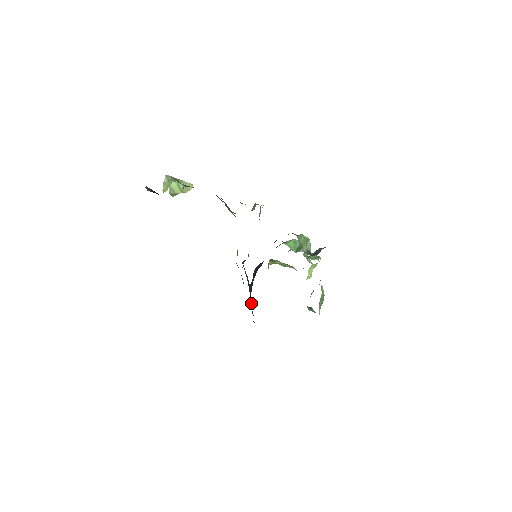
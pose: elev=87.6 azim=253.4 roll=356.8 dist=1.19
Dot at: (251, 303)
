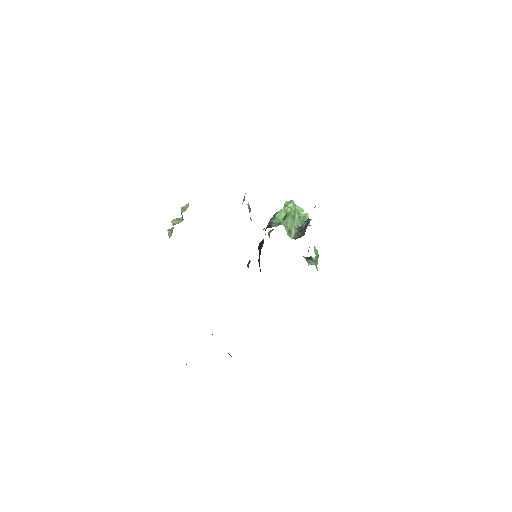
Dot at: occluded
